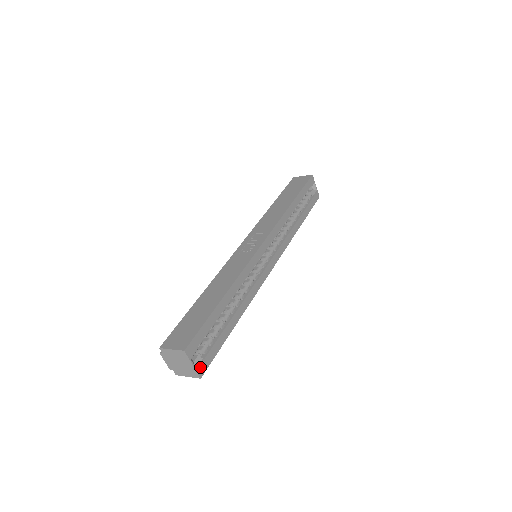
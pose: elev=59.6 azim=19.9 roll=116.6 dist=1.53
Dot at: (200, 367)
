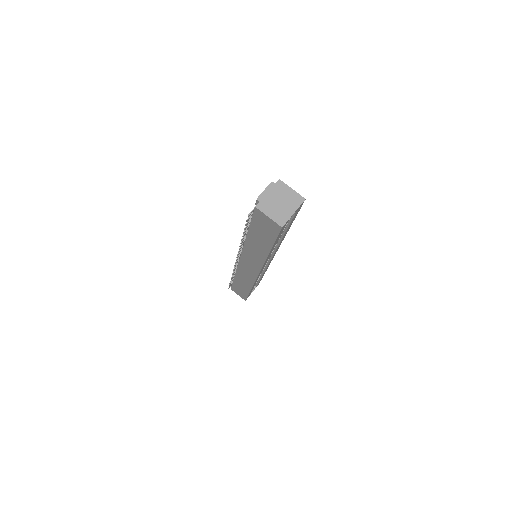
Dot at: (286, 223)
